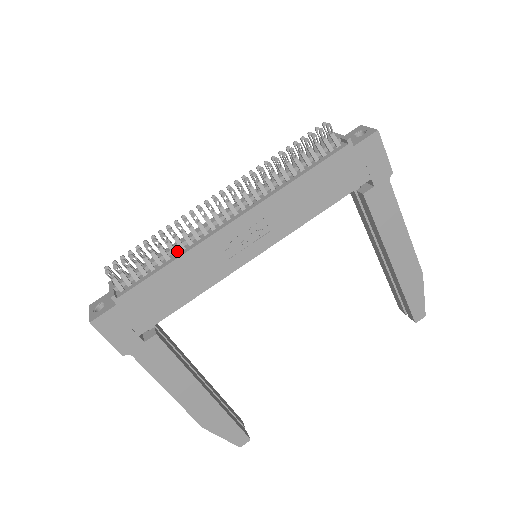
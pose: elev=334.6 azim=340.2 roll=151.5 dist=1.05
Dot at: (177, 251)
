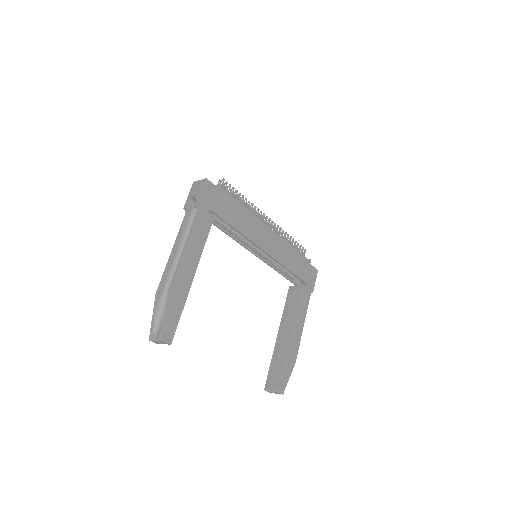
Dot at: occluded
